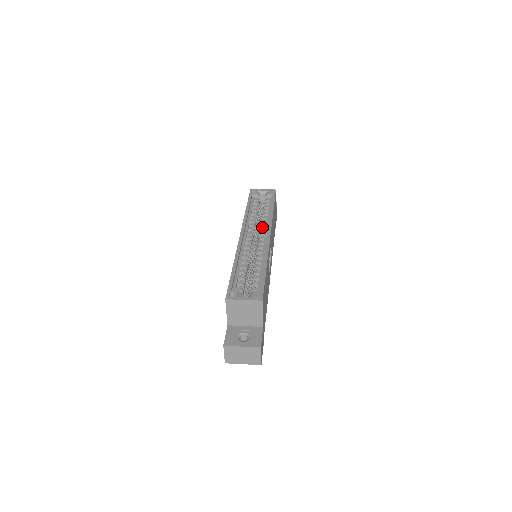
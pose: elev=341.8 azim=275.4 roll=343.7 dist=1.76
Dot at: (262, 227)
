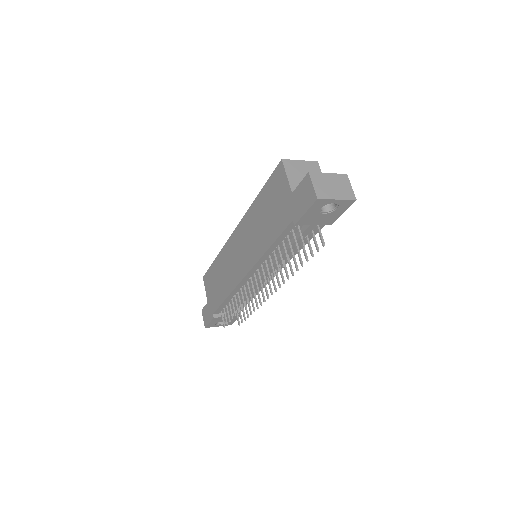
Dot at: occluded
